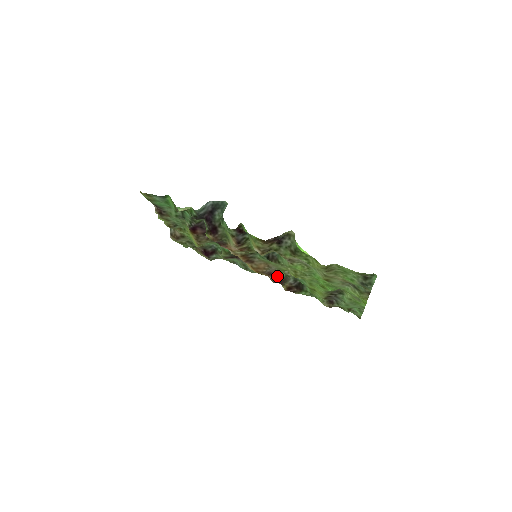
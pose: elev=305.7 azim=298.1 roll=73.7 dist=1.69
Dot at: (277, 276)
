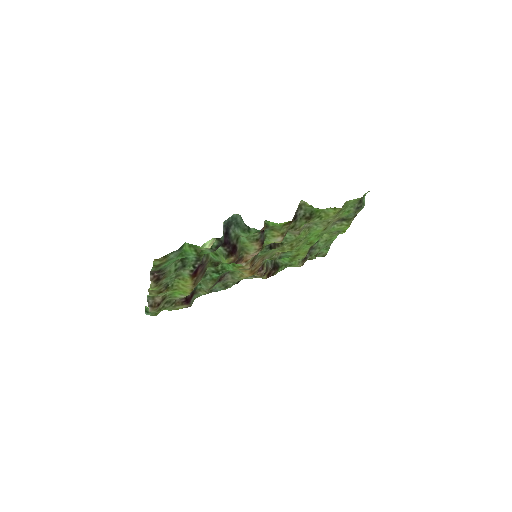
Dot at: (264, 267)
